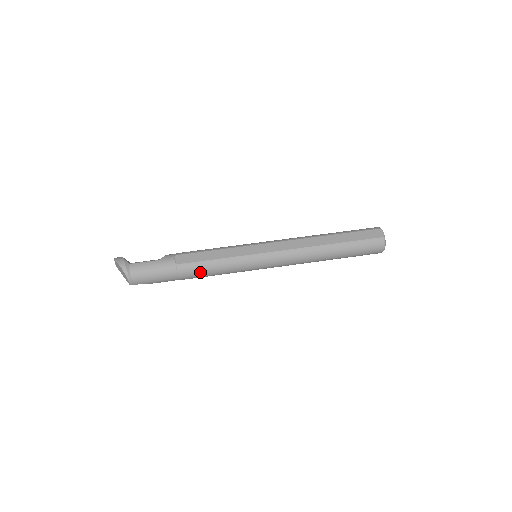
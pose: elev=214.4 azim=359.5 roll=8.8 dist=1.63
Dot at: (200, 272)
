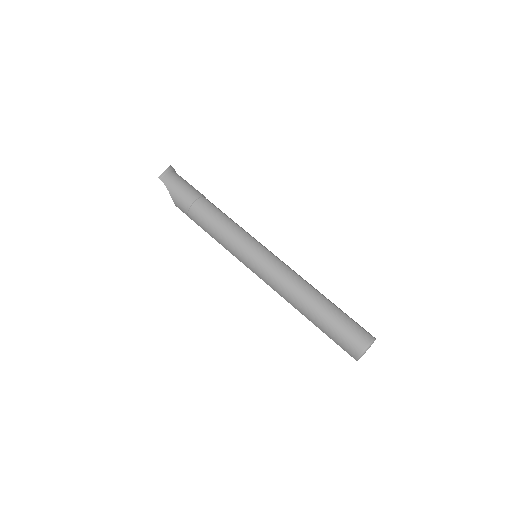
Dot at: (211, 214)
